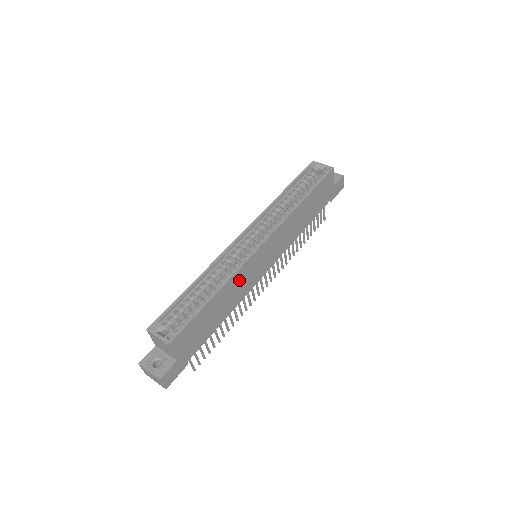
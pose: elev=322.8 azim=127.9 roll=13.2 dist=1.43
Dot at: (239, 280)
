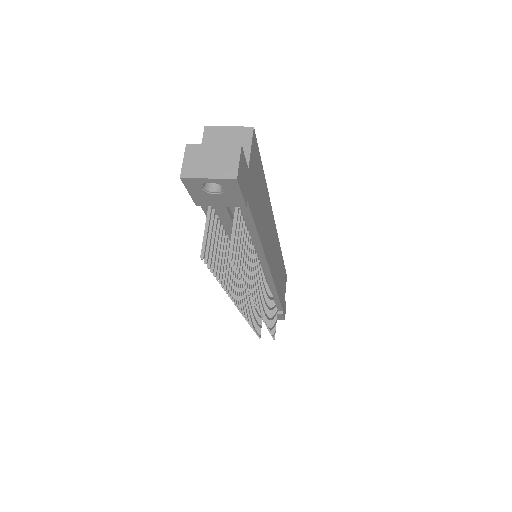
Dot at: (268, 220)
